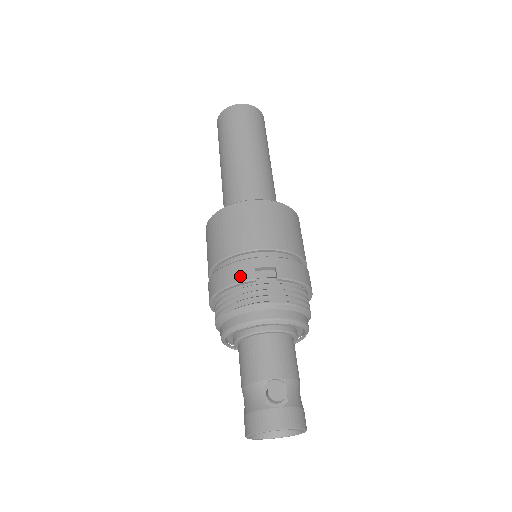
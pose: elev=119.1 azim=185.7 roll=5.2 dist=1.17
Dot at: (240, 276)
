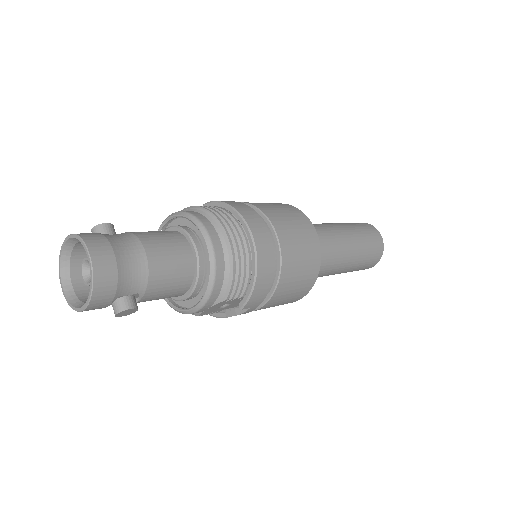
Dot at: occluded
